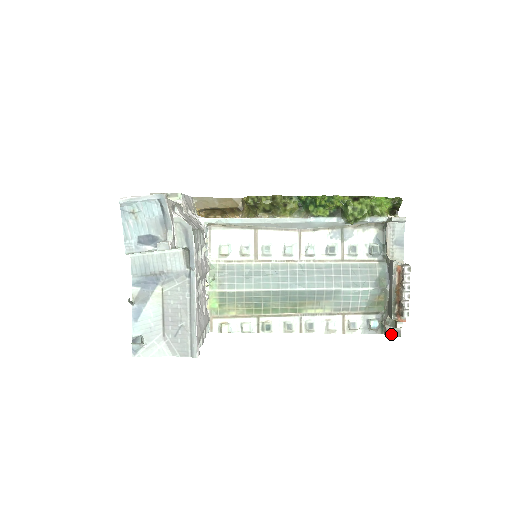
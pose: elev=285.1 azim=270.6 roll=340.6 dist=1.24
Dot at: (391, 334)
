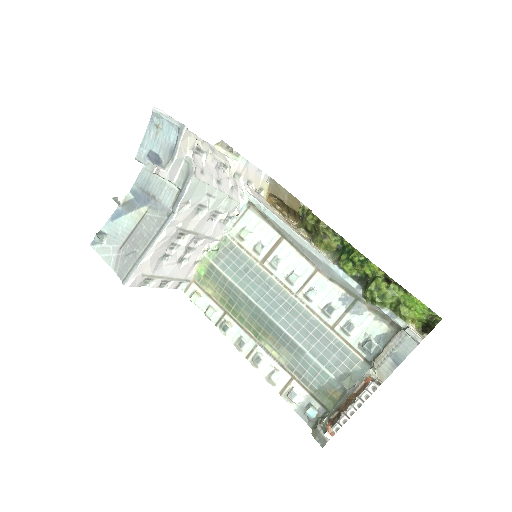
Dot at: (316, 436)
